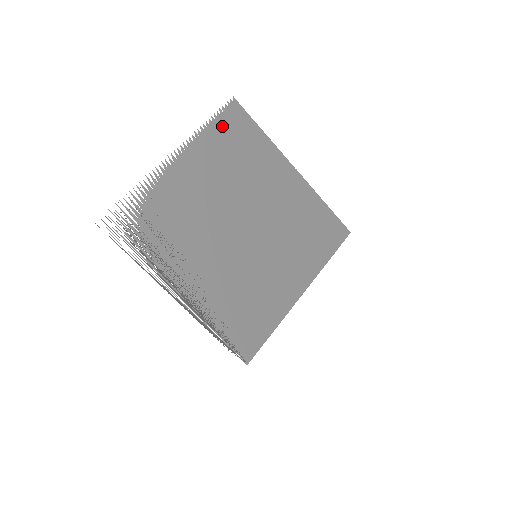
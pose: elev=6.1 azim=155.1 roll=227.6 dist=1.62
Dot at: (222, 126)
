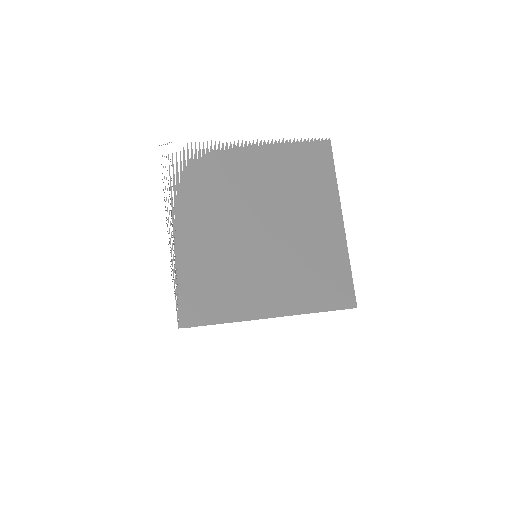
Dot at: (305, 150)
